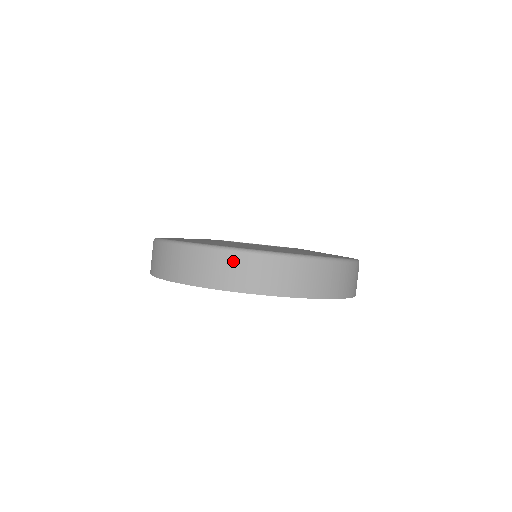
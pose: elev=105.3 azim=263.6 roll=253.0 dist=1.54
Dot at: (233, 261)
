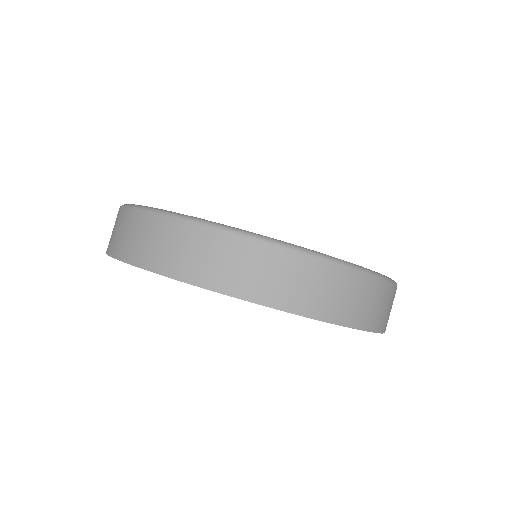
Dot at: (181, 234)
